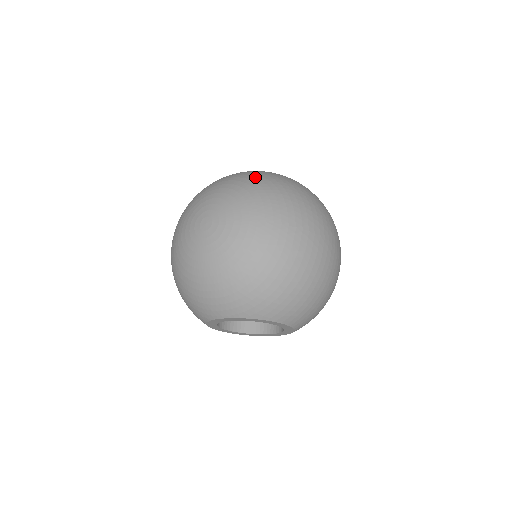
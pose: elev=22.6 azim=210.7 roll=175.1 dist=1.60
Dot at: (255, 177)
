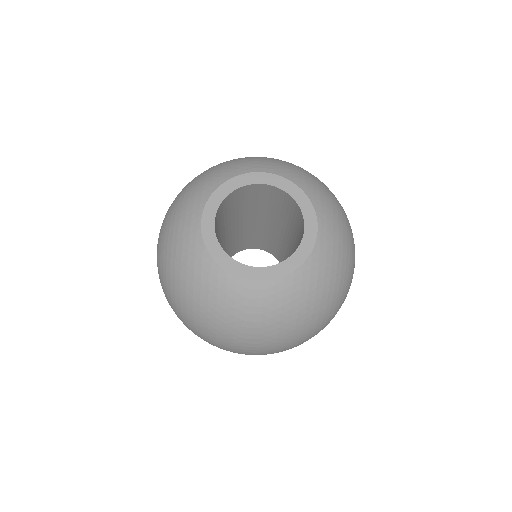
Dot at: occluded
